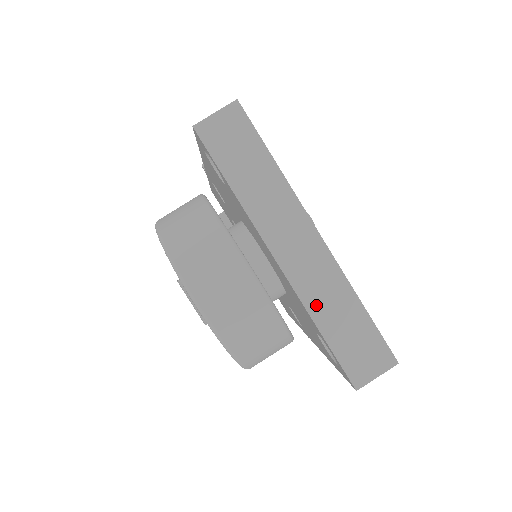
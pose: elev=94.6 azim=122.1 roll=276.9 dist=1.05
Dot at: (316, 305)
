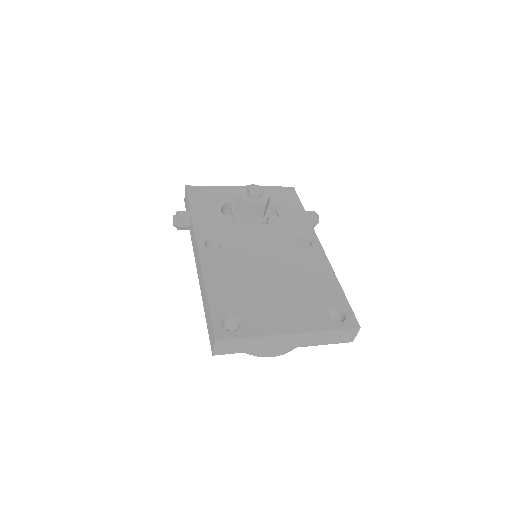
Dot at: (313, 343)
